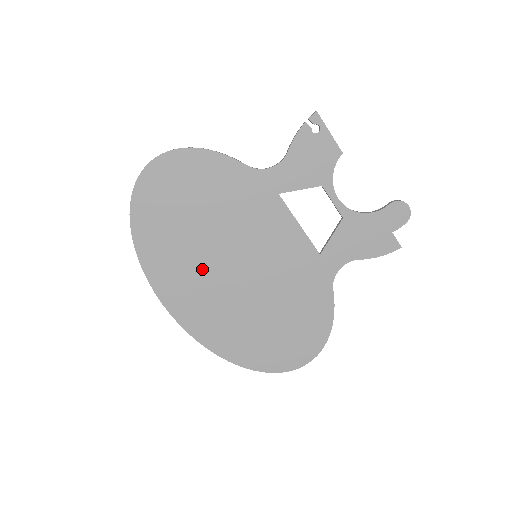
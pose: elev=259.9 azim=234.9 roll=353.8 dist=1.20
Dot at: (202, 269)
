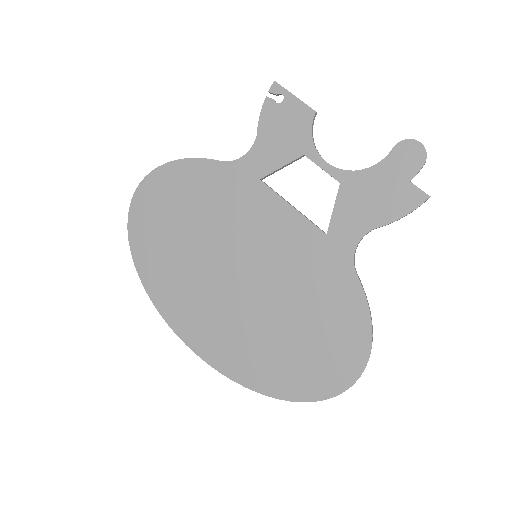
Dot at: (204, 284)
